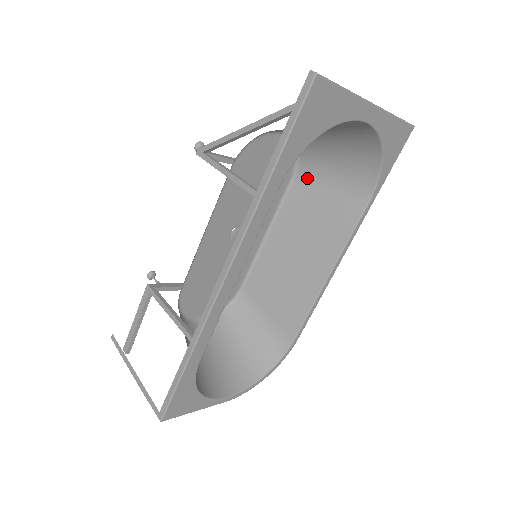
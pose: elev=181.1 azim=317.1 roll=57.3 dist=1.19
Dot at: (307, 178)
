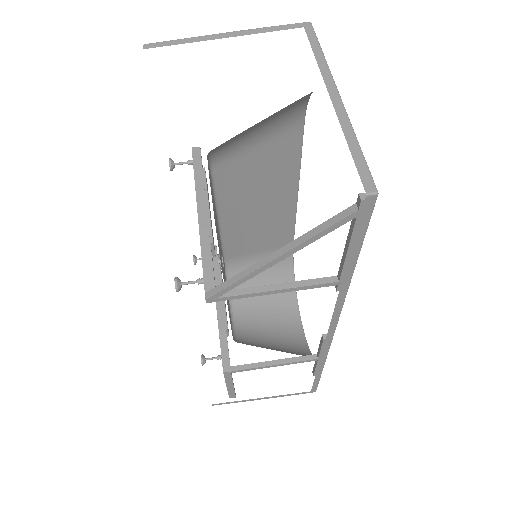
Dot at: (226, 156)
